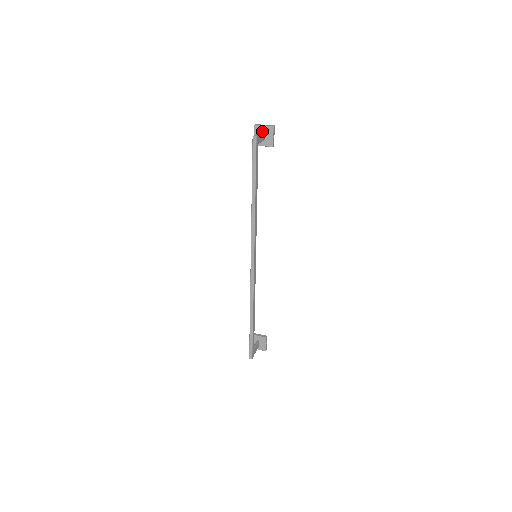
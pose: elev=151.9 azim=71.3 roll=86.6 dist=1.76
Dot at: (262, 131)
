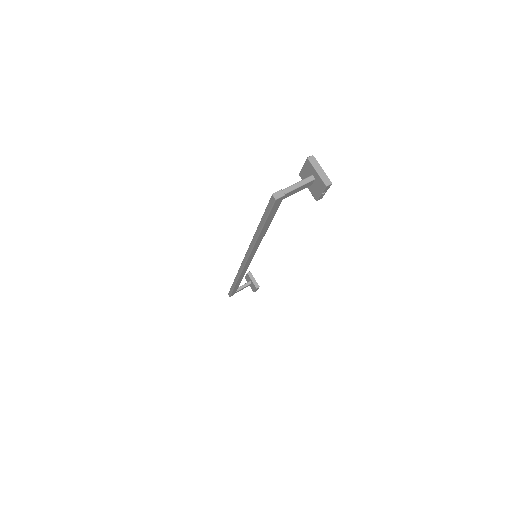
Dot at: (313, 174)
